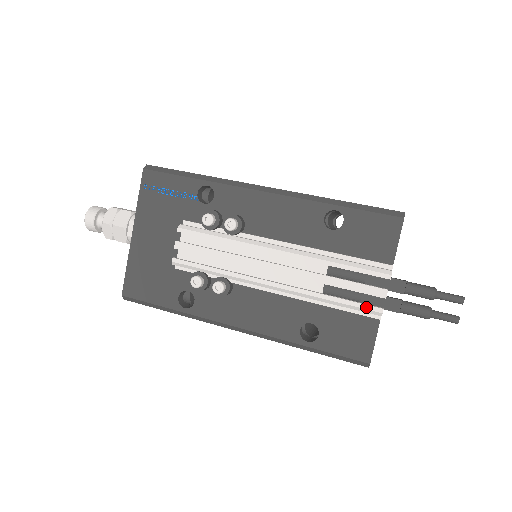
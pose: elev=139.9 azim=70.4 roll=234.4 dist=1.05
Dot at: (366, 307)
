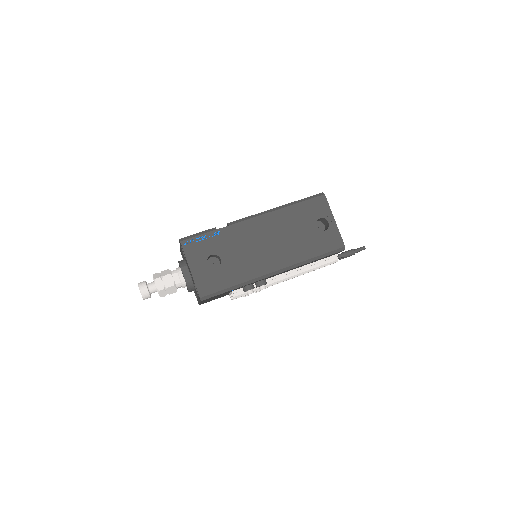
Dot at: occluded
